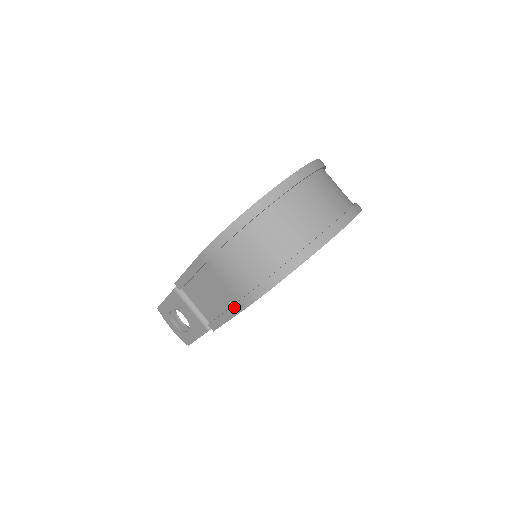
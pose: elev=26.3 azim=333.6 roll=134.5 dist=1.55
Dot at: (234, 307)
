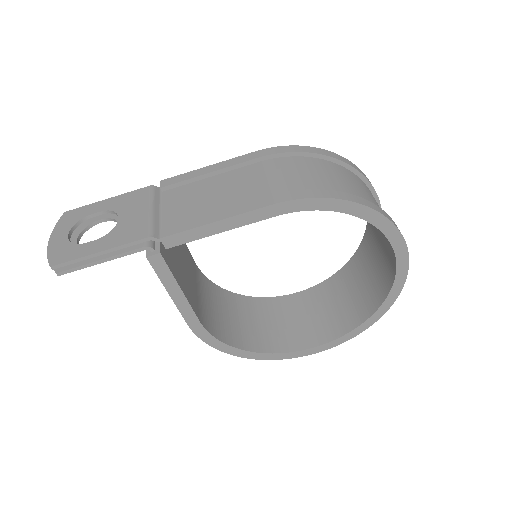
Dot at: (259, 201)
